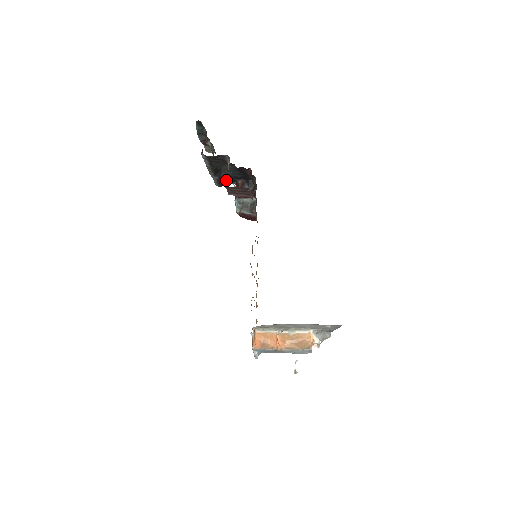
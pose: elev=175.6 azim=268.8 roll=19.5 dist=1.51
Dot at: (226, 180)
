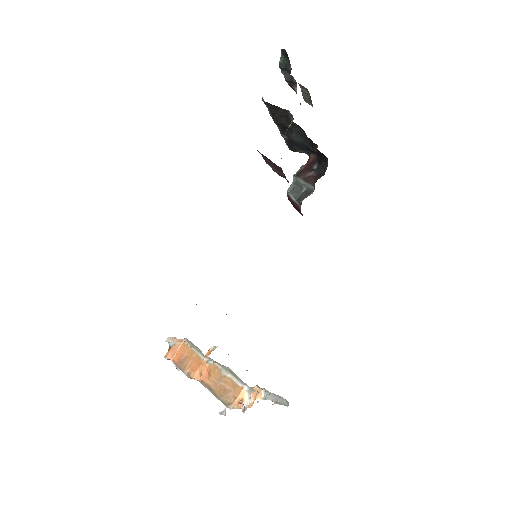
Dot at: (298, 146)
